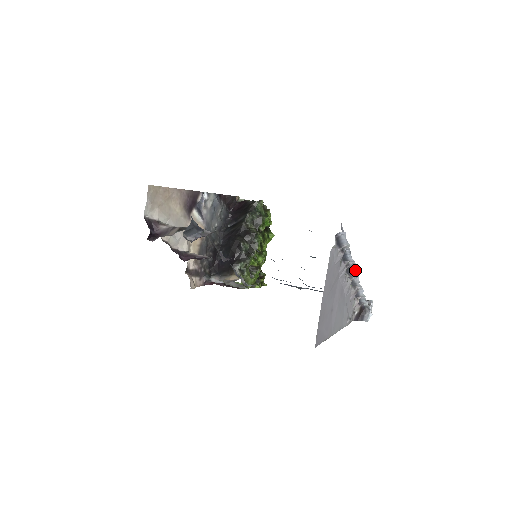
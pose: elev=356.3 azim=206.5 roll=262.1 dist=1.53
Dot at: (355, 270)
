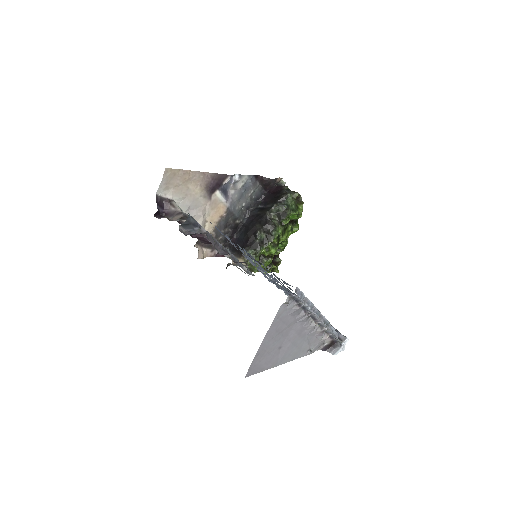
Dot at: (319, 318)
